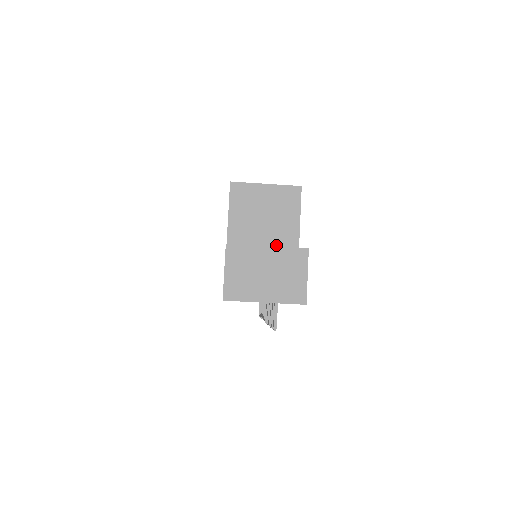
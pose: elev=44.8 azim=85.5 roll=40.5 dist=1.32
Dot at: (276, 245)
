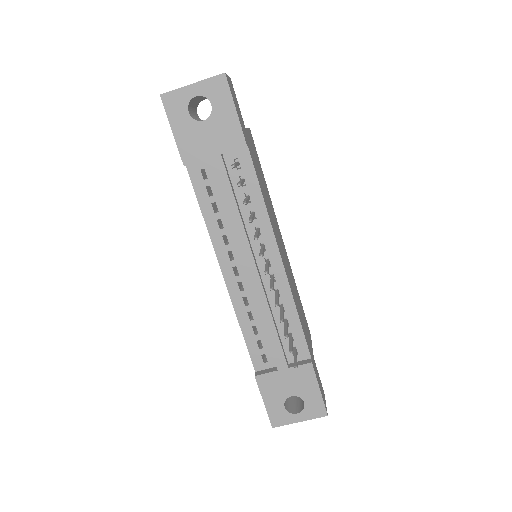
Dot at: occluded
